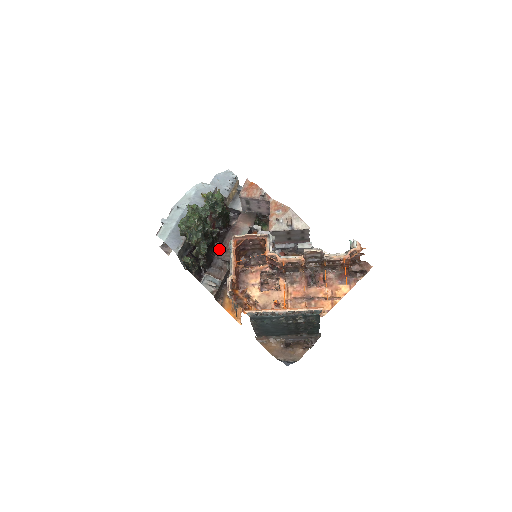
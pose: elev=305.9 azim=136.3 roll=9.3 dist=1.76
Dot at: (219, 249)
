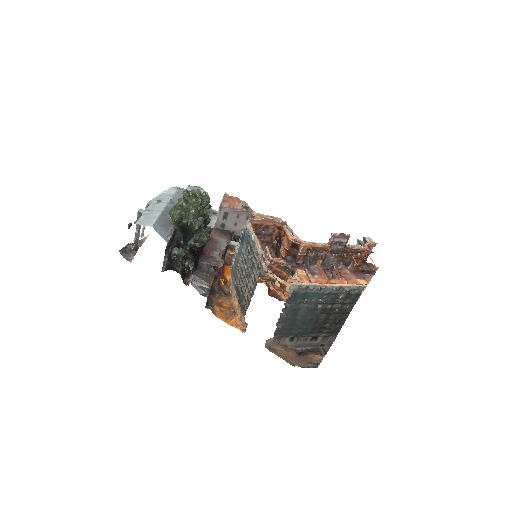
Dot at: (202, 254)
